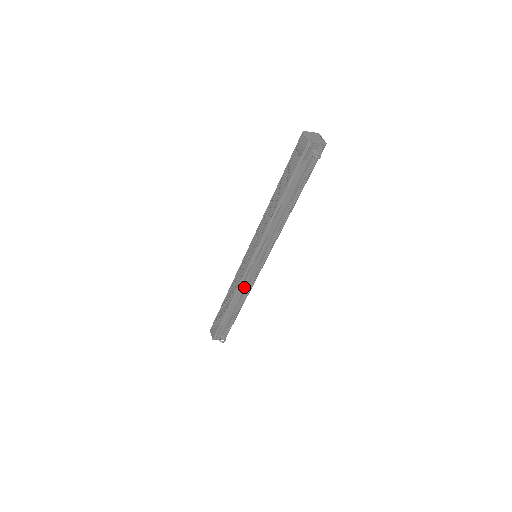
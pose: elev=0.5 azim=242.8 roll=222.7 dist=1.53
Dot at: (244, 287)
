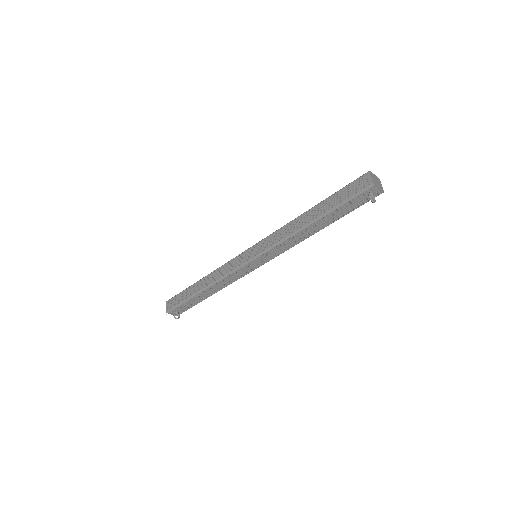
Dot at: (228, 279)
